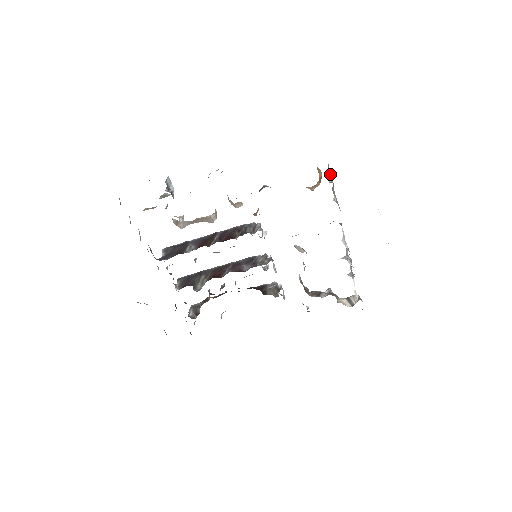
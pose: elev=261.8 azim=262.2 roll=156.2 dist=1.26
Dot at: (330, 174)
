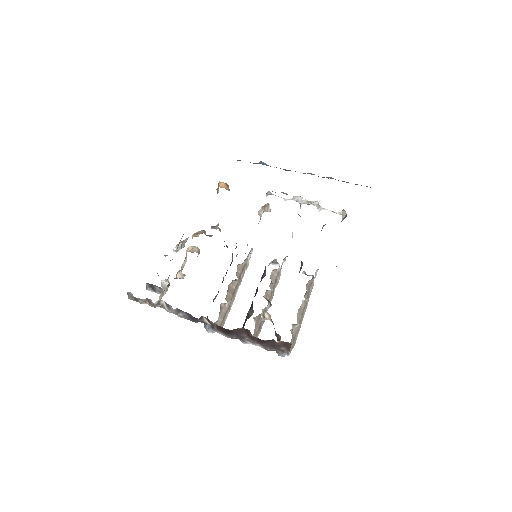
Dot at: occluded
